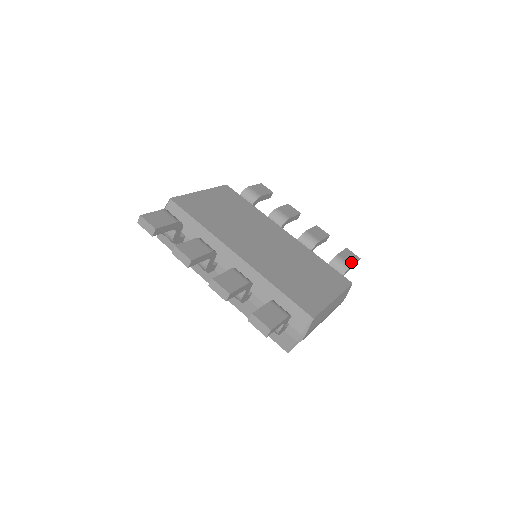
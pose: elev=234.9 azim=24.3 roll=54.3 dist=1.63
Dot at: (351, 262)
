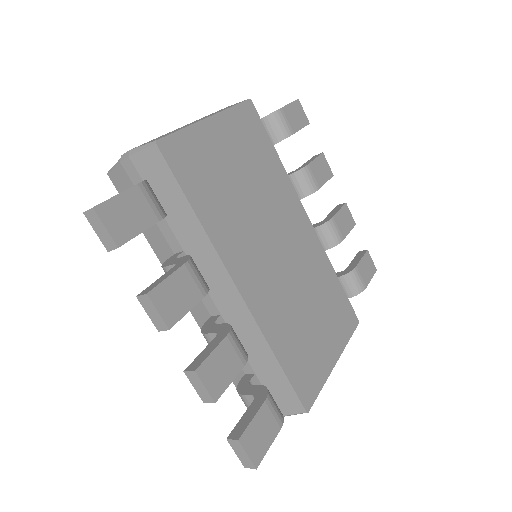
Dot at: (367, 281)
